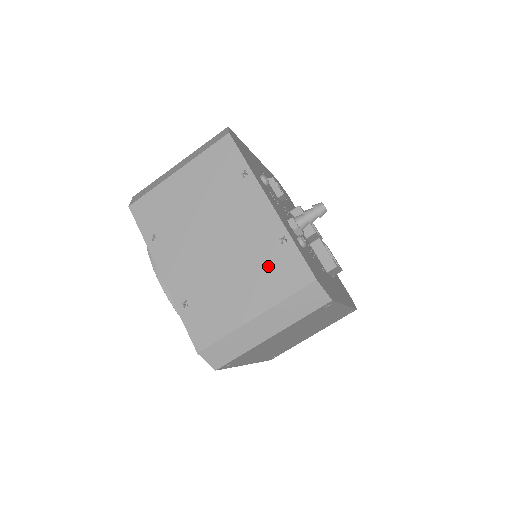
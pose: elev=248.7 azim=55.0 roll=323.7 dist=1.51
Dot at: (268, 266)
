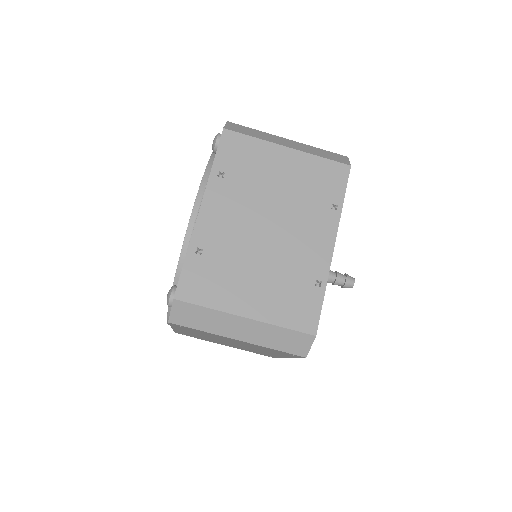
Dot at: (291, 290)
